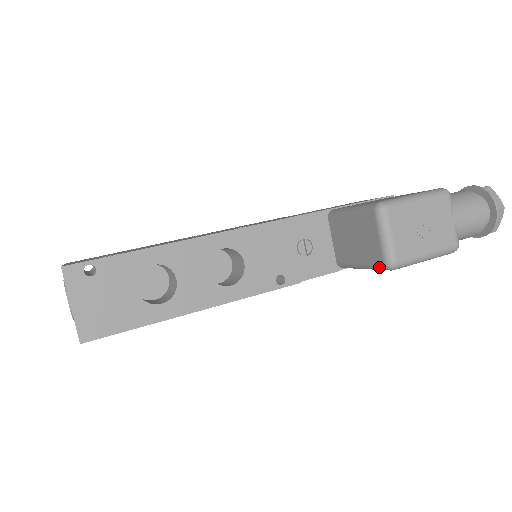
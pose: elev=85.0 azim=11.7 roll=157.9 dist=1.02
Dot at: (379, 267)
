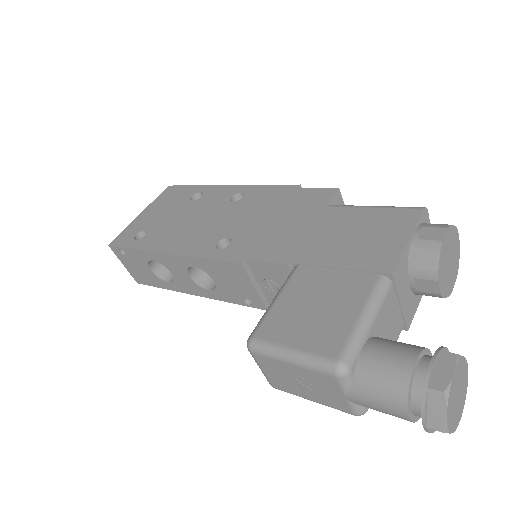
Dot at: occluded
